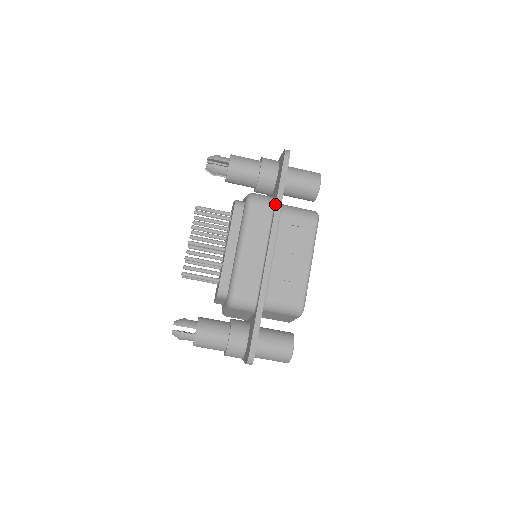
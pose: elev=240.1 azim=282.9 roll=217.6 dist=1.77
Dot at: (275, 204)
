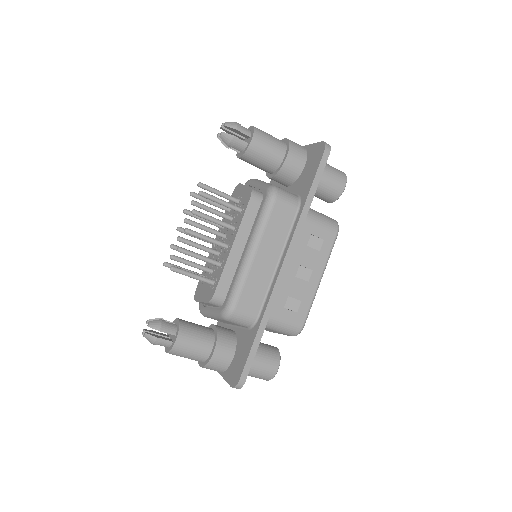
Dot at: (302, 208)
